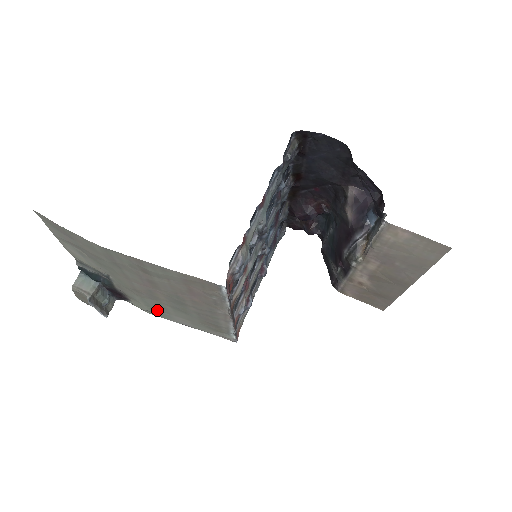
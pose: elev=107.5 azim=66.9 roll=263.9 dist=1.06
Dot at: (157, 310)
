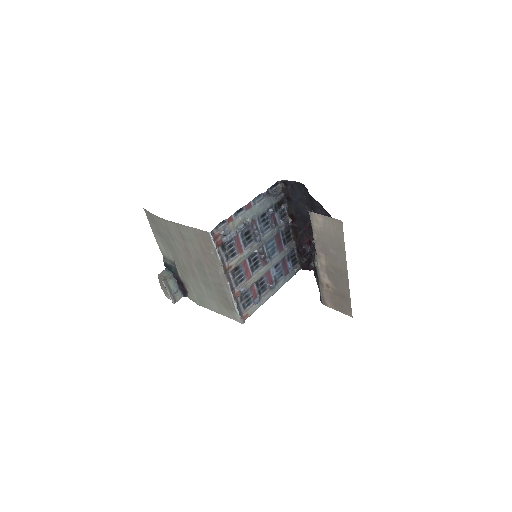
Dot at: (200, 295)
